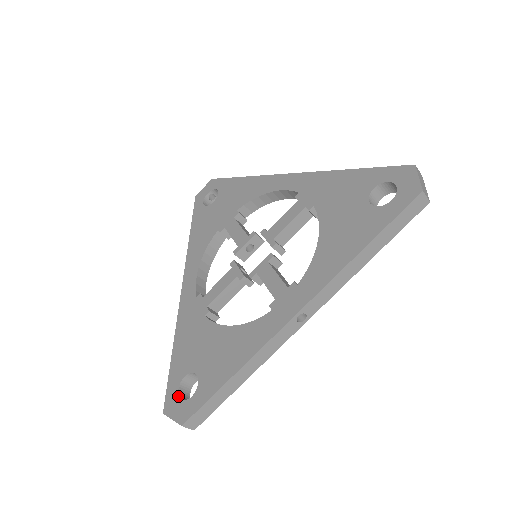
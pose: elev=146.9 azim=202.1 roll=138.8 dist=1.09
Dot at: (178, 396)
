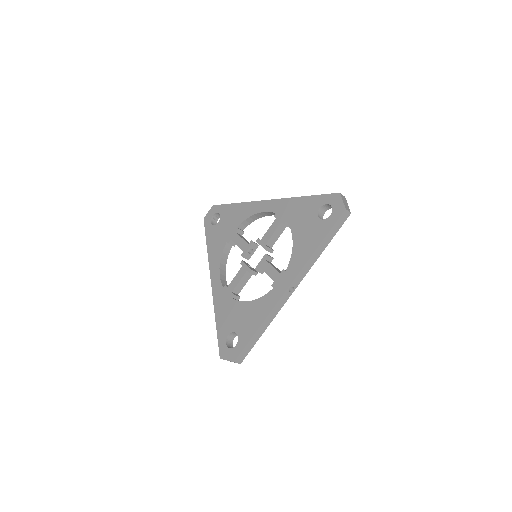
Dot at: (227, 347)
